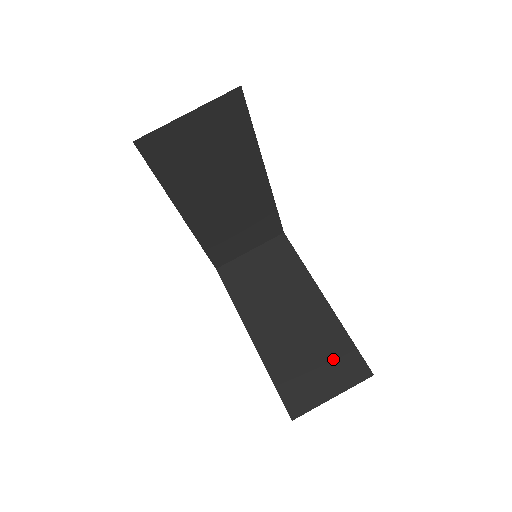
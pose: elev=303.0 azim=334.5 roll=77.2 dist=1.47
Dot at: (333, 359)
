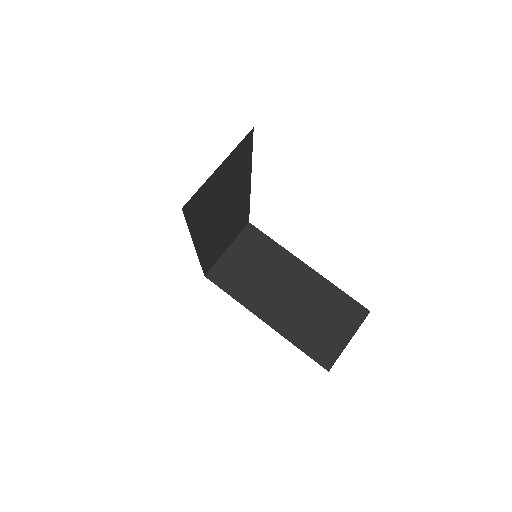
Dot at: (337, 312)
